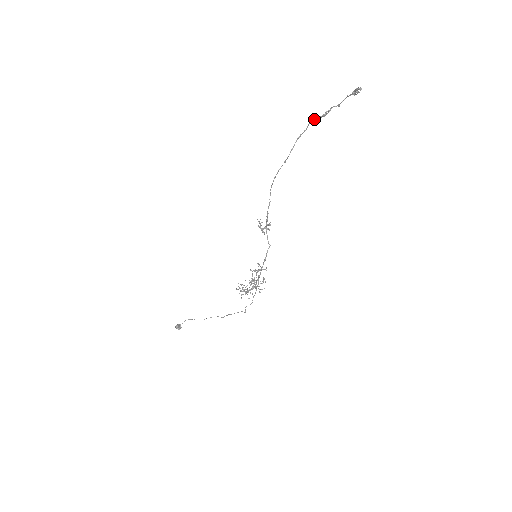
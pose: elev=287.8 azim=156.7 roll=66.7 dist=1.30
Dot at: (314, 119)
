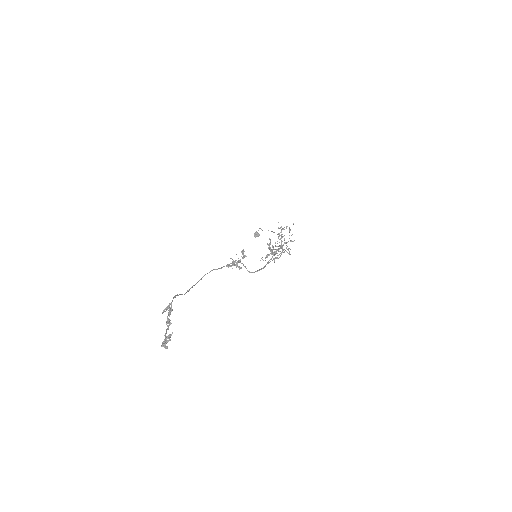
Dot at: (167, 306)
